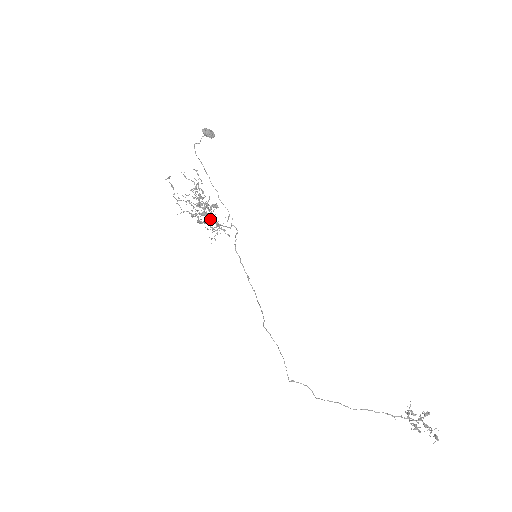
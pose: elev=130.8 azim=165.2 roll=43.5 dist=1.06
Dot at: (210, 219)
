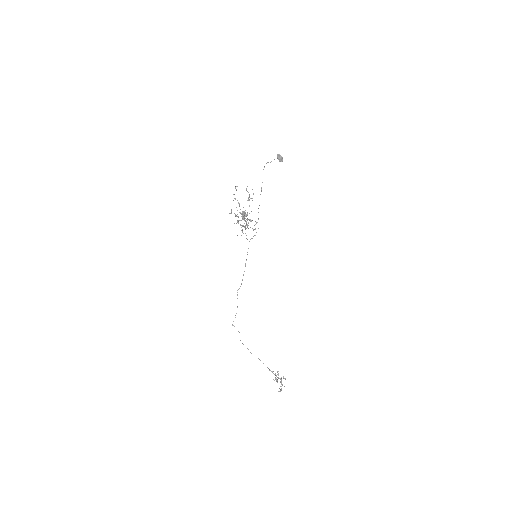
Dot at: (245, 221)
